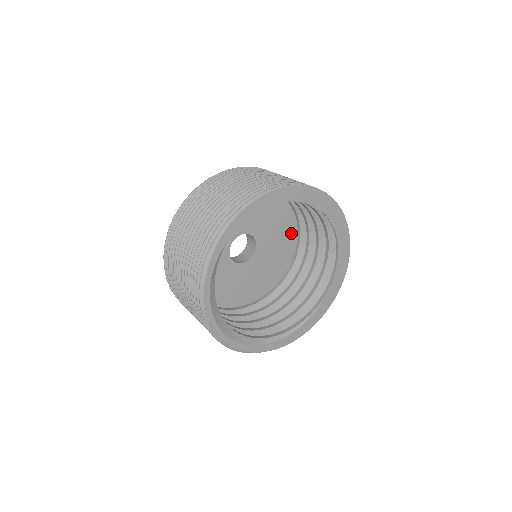
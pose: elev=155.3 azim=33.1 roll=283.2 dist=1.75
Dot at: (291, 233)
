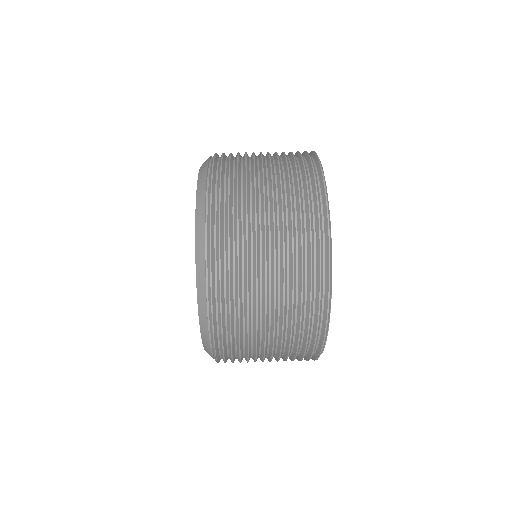
Dot at: occluded
